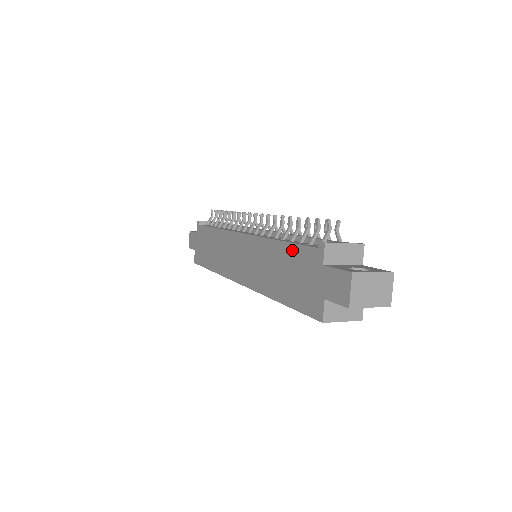
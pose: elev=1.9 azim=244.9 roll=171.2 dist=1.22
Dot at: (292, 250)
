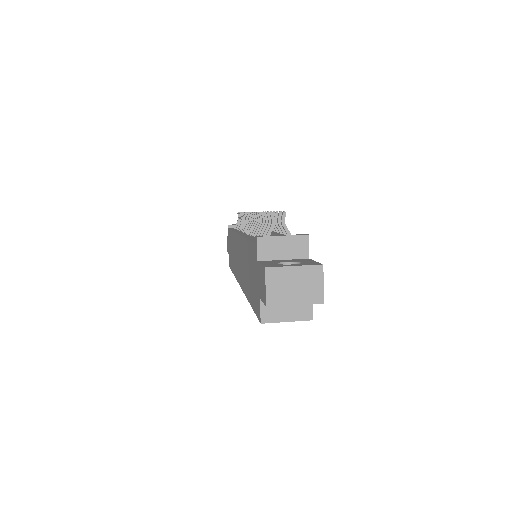
Dot at: (249, 247)
